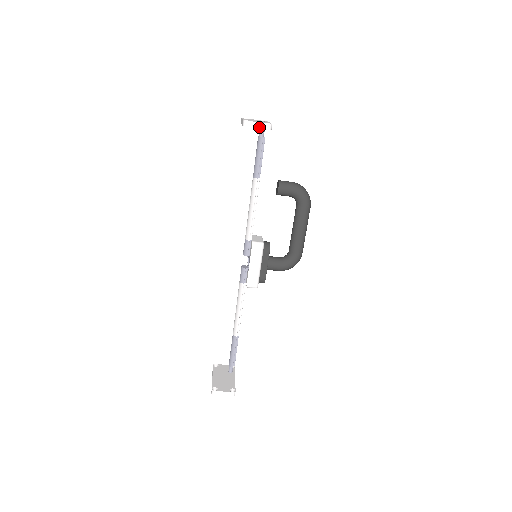
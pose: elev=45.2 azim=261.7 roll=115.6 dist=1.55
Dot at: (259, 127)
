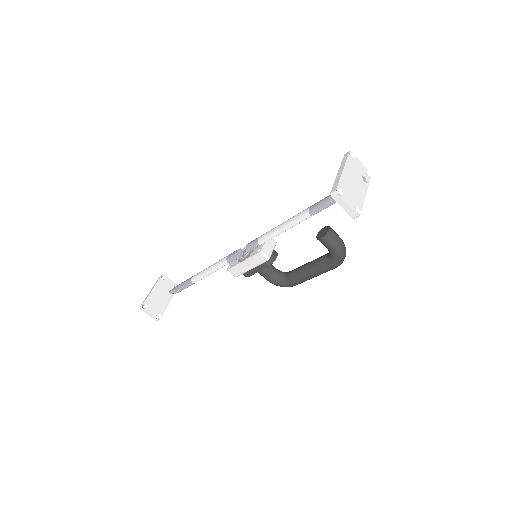
Dot at: (345, 208)
